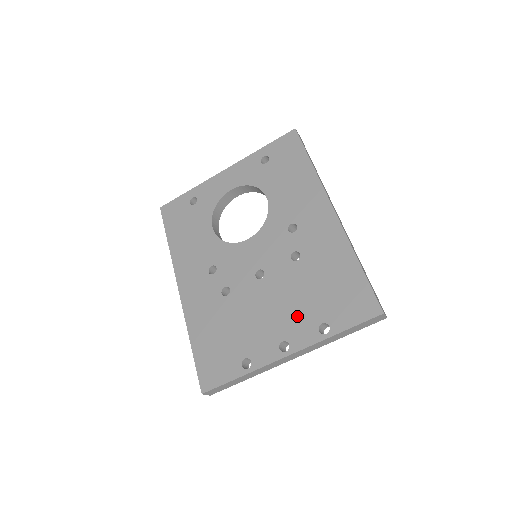
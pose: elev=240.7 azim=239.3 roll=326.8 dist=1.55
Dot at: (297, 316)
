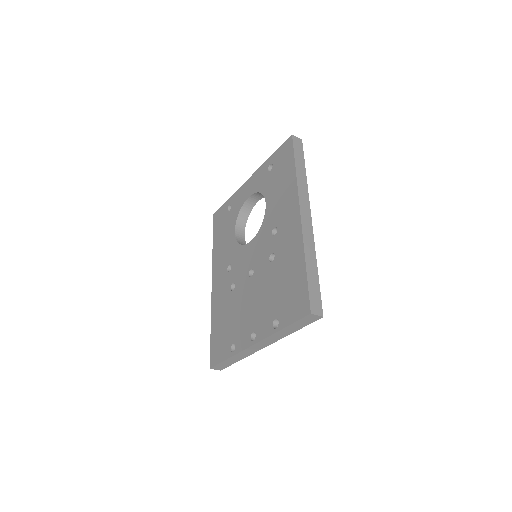
Dot at: (264, 311)
